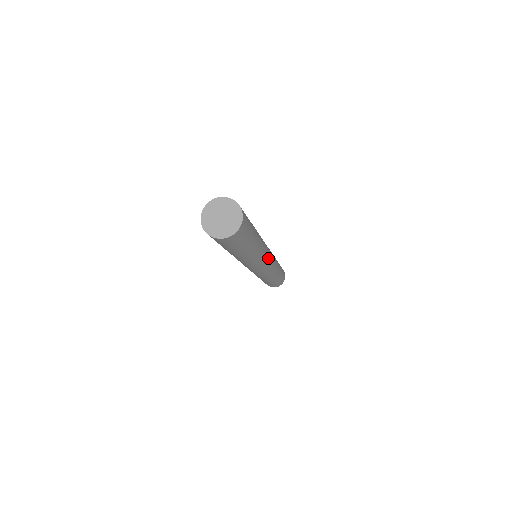
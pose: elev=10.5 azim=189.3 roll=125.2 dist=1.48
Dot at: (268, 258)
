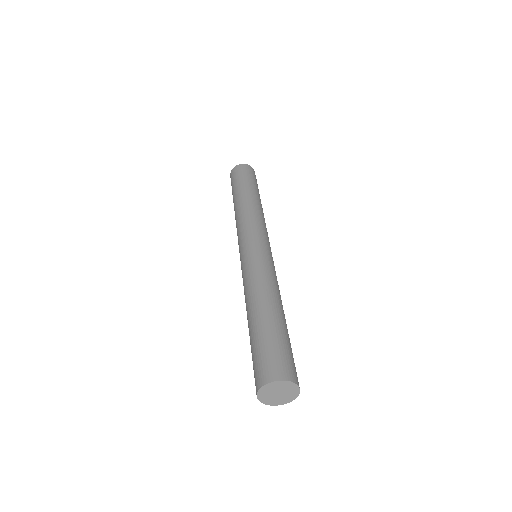
Dot at: occluded
